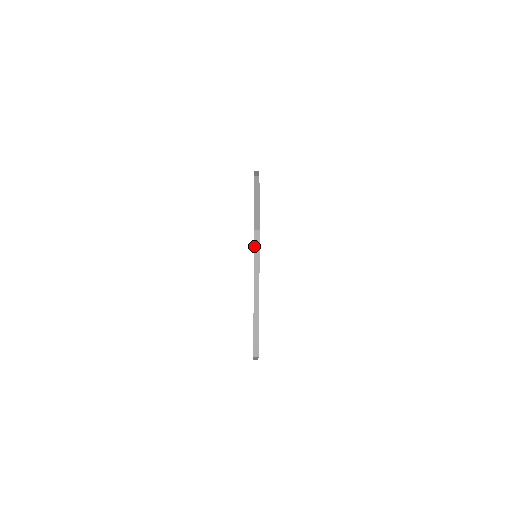
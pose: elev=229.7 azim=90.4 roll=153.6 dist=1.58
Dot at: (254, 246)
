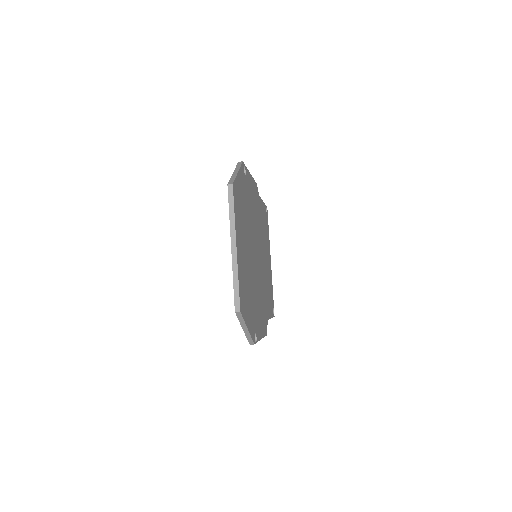
Dot at: (228, 199)
